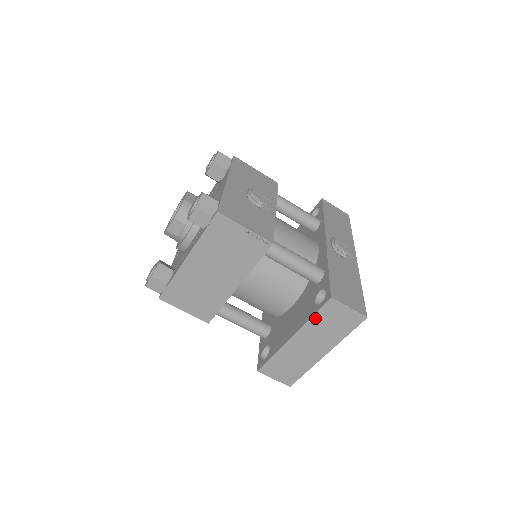
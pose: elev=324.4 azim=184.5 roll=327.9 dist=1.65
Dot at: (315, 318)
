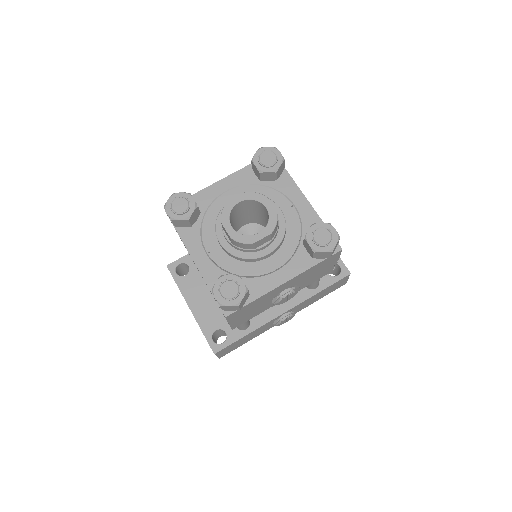
Dot at: (203, 333)
